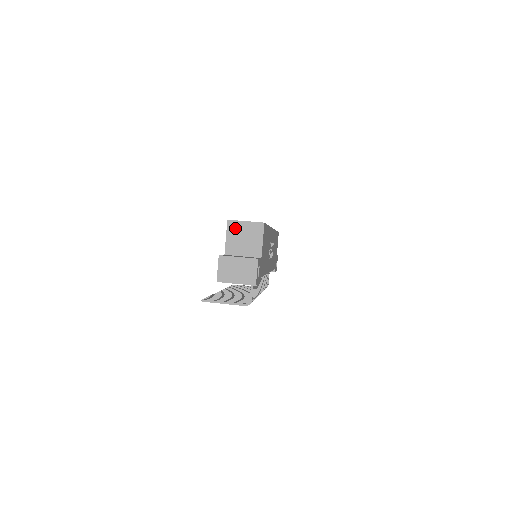
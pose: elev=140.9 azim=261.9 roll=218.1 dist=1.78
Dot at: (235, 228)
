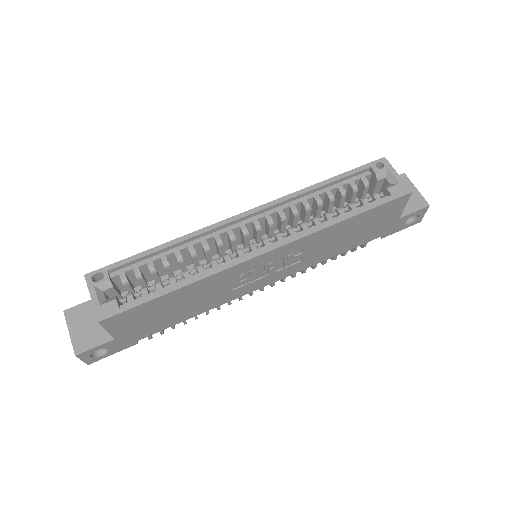
Dot at: occluded
